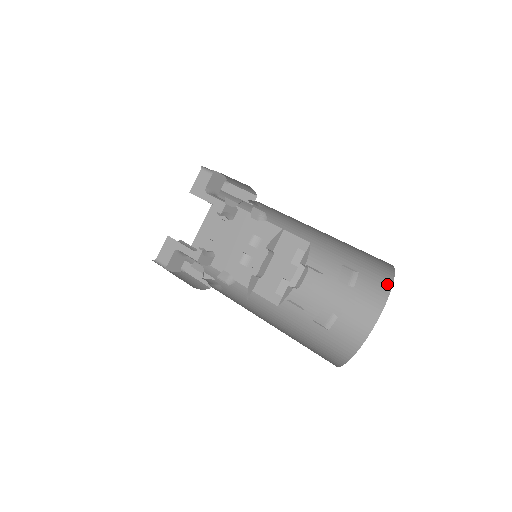
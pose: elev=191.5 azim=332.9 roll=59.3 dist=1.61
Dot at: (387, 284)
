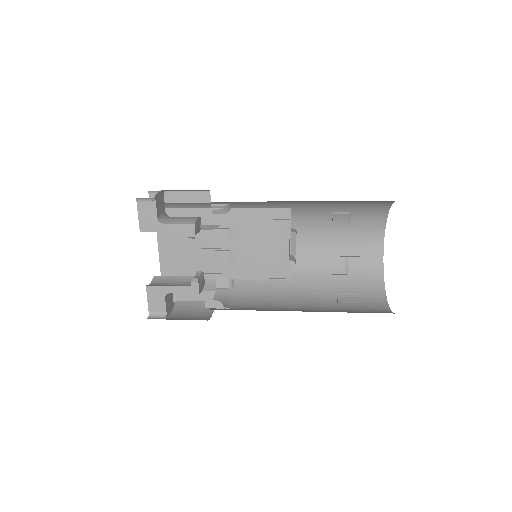
Dot at: (384, 211)
